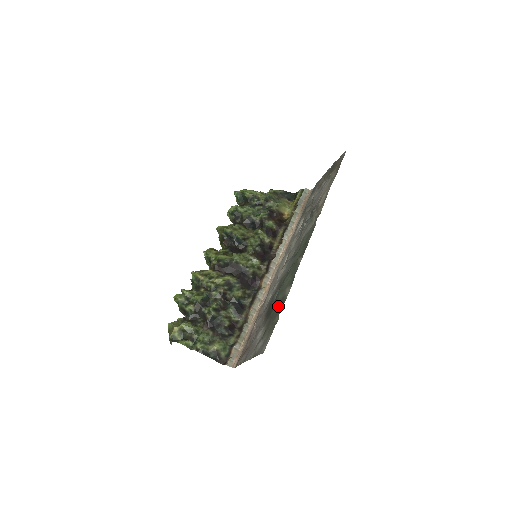
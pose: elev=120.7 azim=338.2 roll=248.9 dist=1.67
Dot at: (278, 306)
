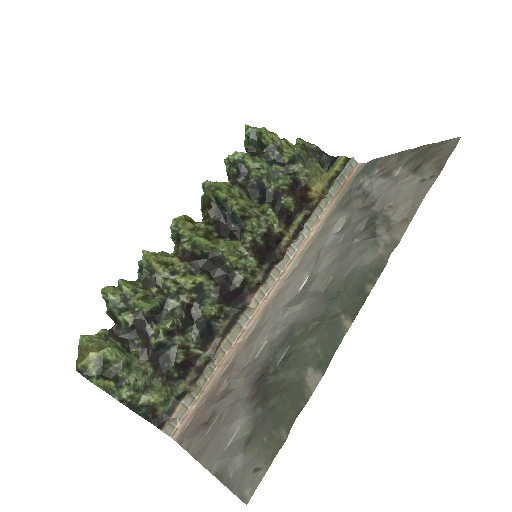
Dot at: (288, 402)
